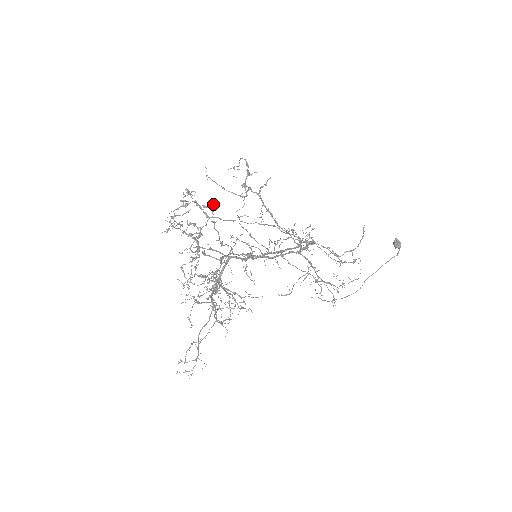
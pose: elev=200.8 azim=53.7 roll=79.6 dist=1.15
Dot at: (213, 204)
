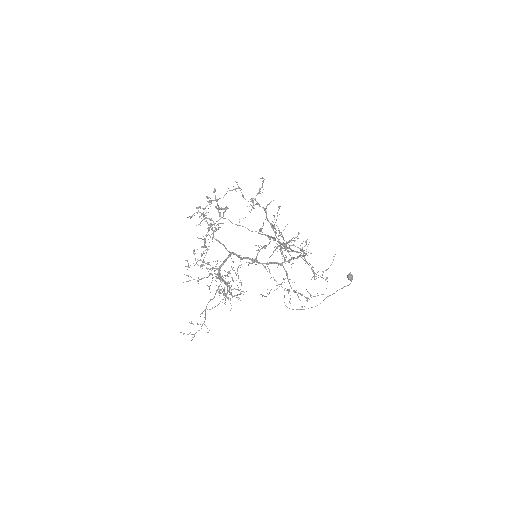
Dot at: (226, 208)
